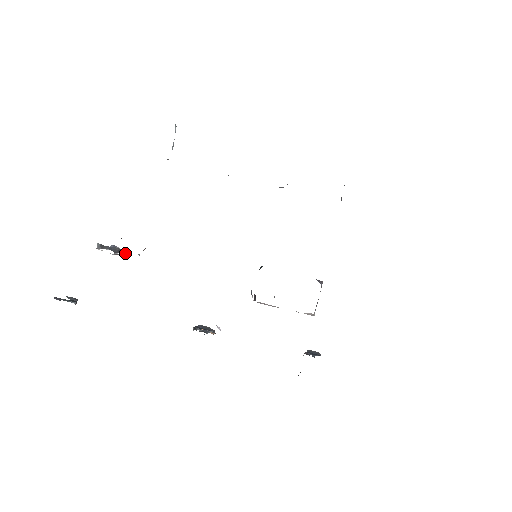
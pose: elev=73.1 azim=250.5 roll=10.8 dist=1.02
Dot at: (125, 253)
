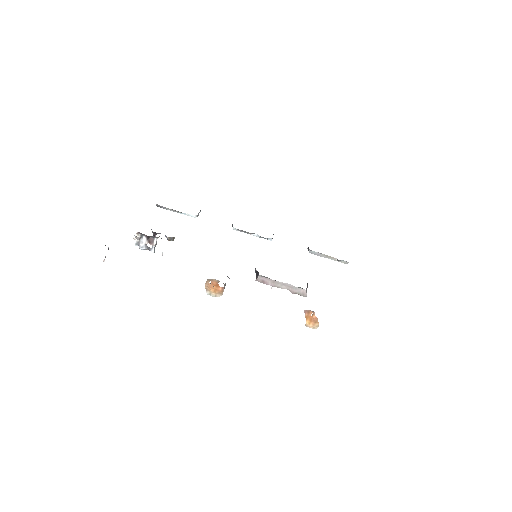
Dot at: (156, 241)
